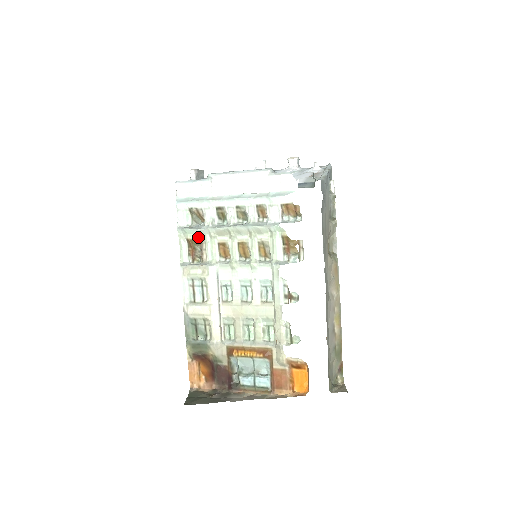
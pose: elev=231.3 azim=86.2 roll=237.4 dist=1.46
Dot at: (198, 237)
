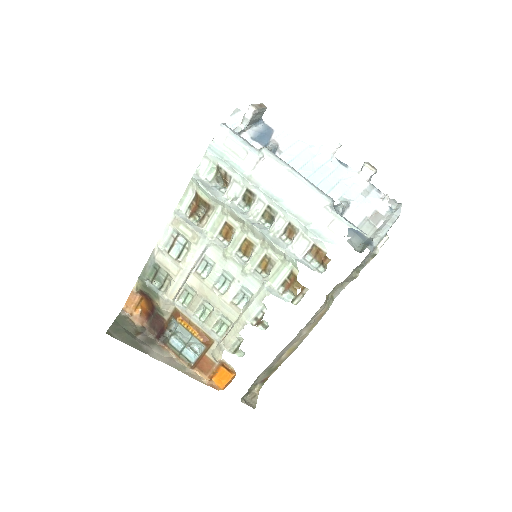
Dot at: (209, 201)
